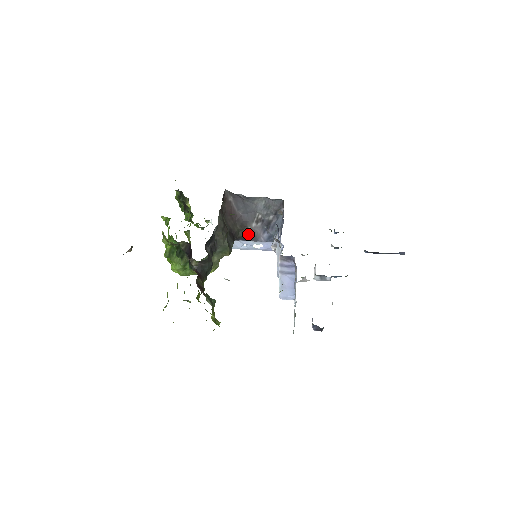
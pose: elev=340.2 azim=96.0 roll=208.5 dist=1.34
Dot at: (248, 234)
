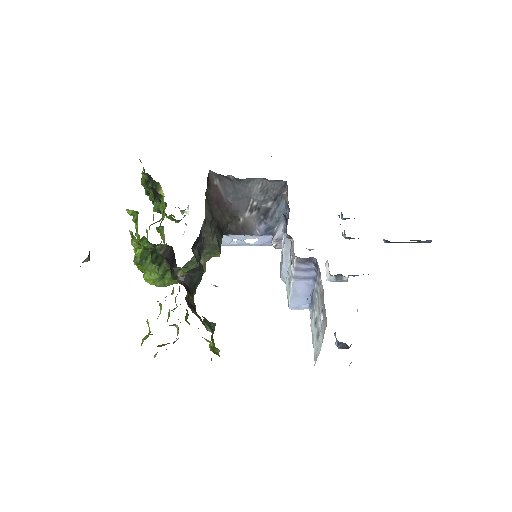
Dot at: (239, 226)
